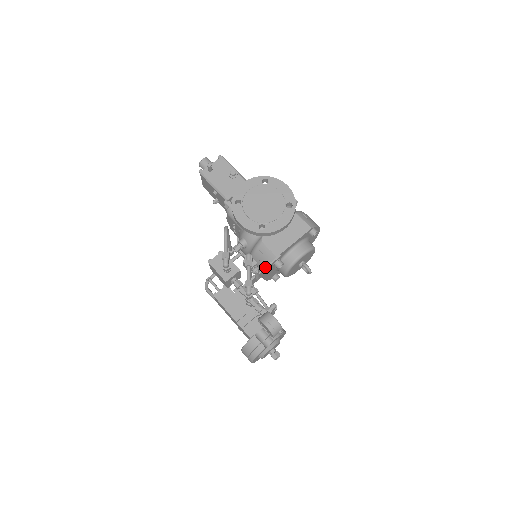
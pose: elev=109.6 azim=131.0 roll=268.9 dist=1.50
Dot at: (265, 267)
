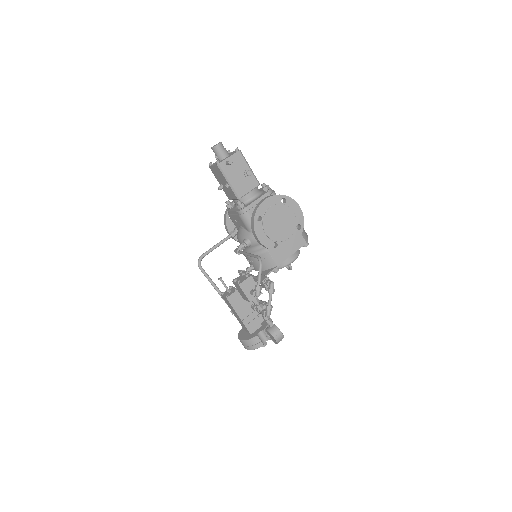
Dot at: (267, 274)
